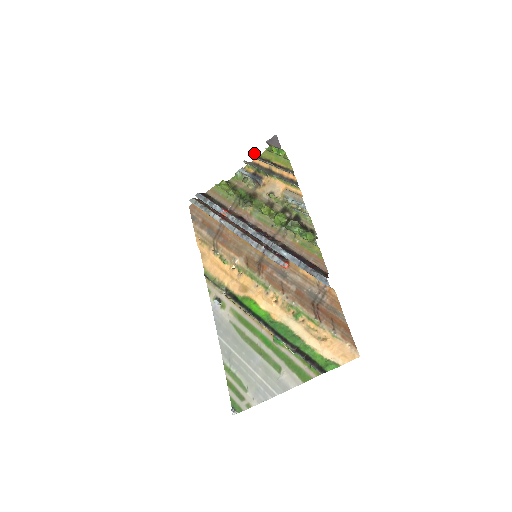
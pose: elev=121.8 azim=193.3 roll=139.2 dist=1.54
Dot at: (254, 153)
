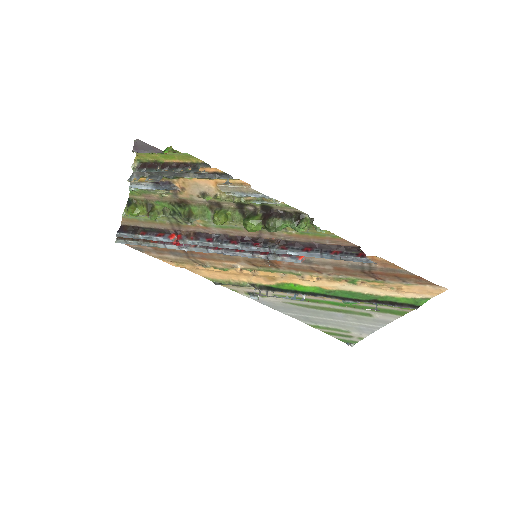
Dot at: occluded
